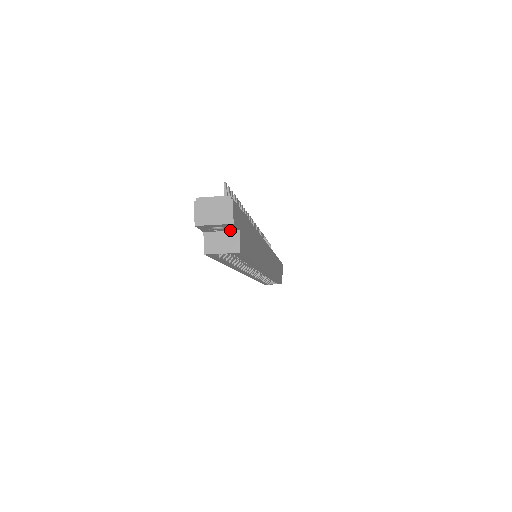
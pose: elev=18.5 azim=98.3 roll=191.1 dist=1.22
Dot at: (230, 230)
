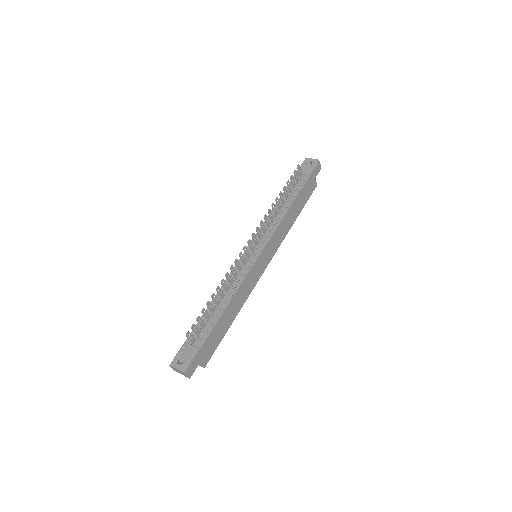
Dot at: occluded
